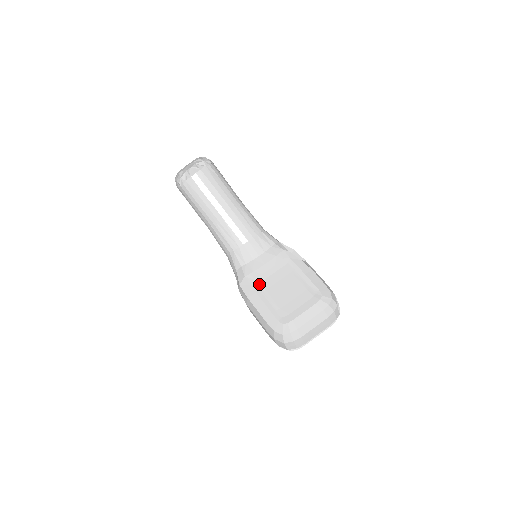
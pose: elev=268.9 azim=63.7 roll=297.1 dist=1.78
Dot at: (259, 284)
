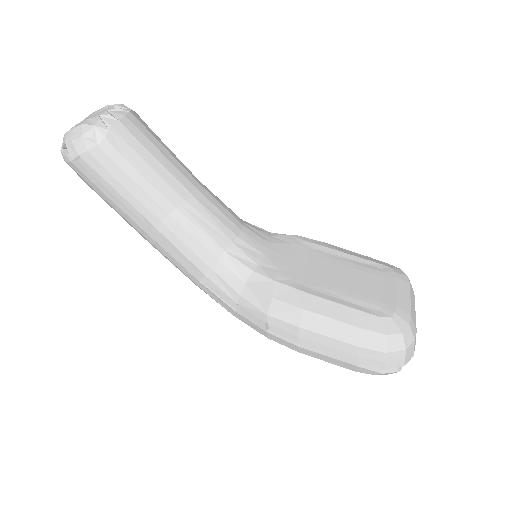
Dot at: (304, 283)
